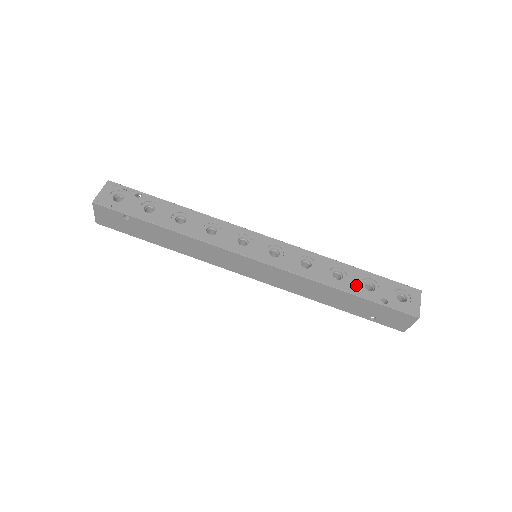
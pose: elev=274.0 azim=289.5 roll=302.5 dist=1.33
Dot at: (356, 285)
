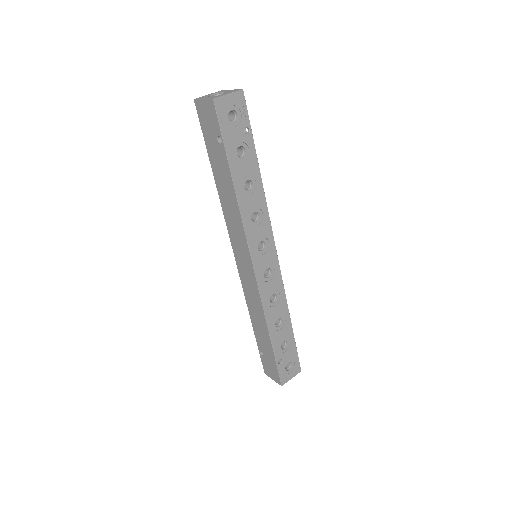
Dot at: (279, 338)
